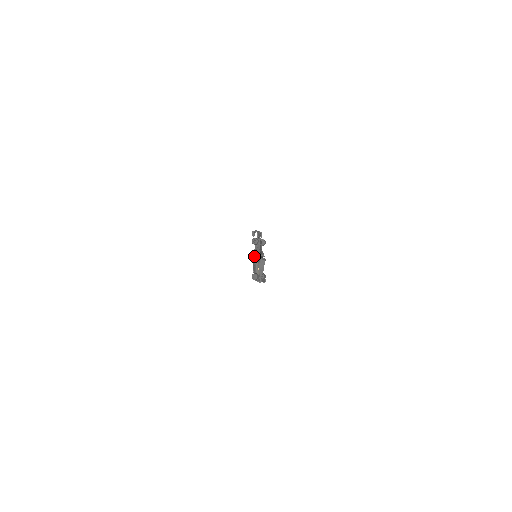
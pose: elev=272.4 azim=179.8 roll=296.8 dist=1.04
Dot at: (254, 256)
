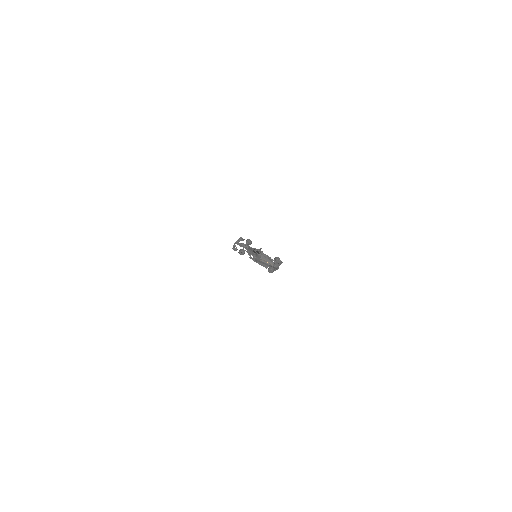
Dot at: (254, 260)
